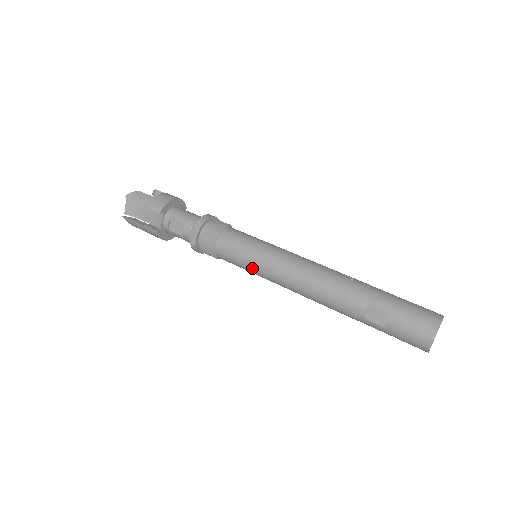
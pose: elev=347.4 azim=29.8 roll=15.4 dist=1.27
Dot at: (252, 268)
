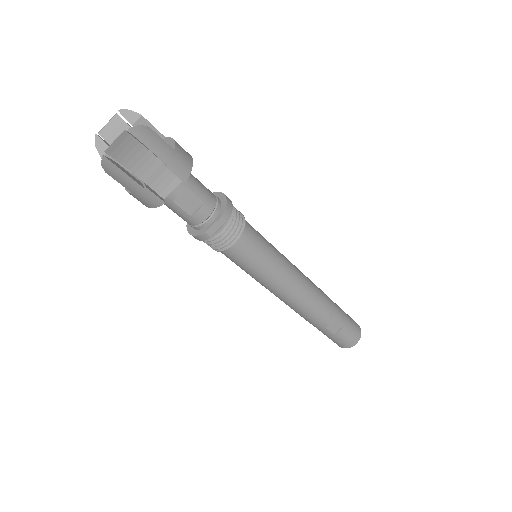
Dot at: (261, 274)
